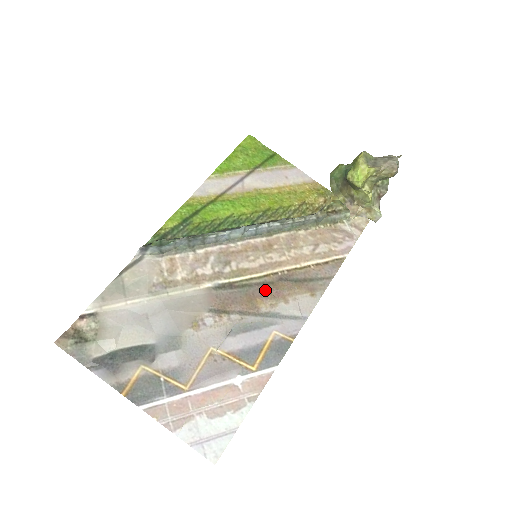
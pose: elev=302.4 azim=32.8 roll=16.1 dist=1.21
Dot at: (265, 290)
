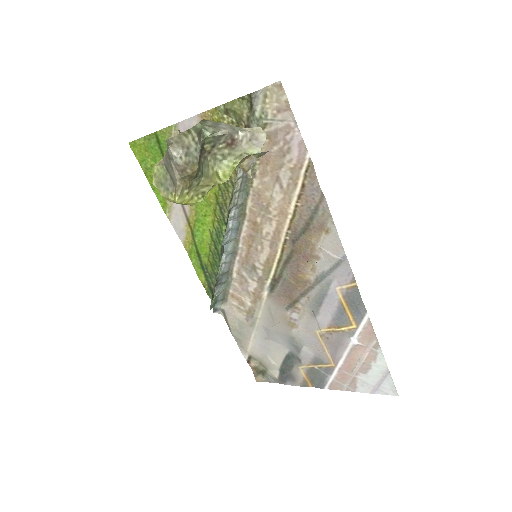
Dot at: (295, 262)
